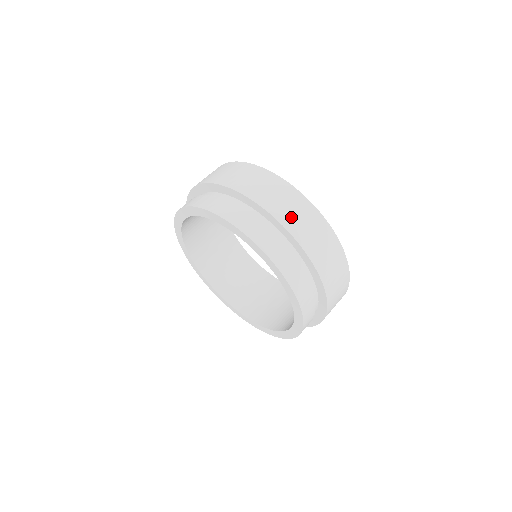
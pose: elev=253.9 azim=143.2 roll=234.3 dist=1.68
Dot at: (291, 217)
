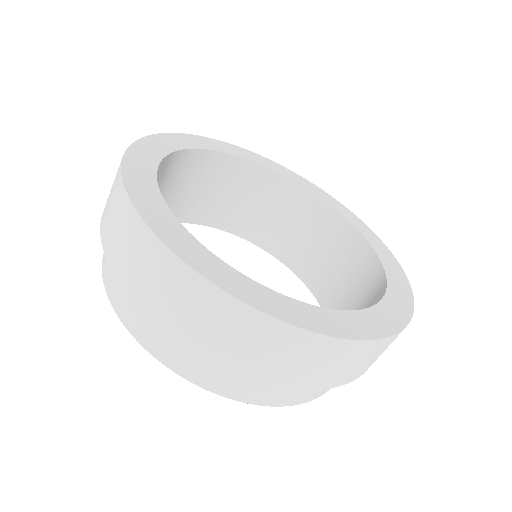
Dot at: (187, 323)
